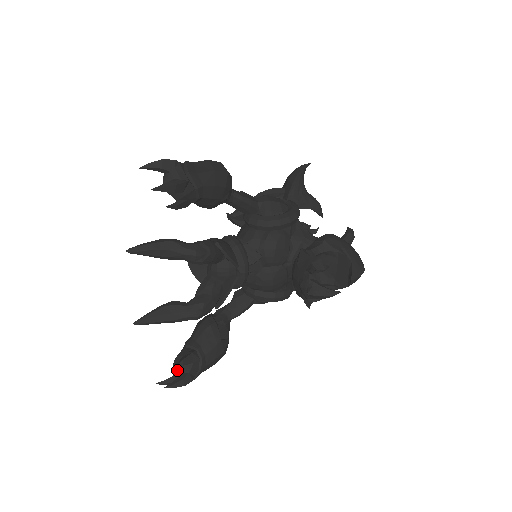
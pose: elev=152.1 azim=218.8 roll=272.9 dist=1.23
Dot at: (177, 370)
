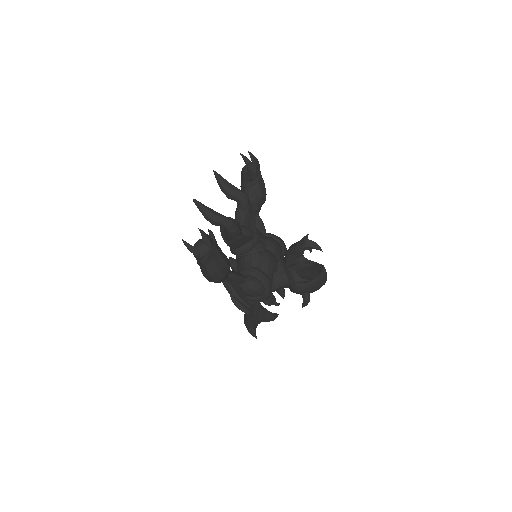
Dot at: occluded
